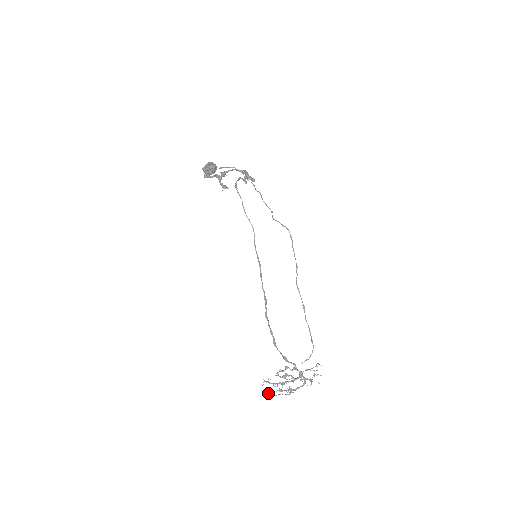
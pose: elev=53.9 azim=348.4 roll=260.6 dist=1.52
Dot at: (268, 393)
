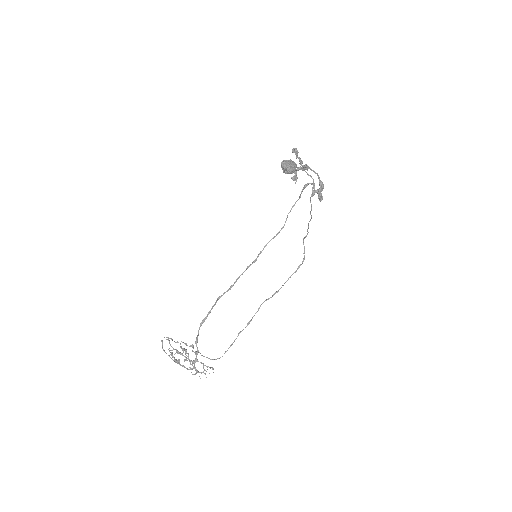
Dot at: occluded
